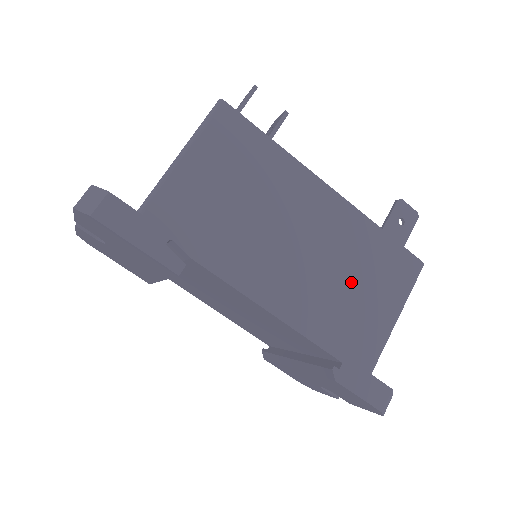
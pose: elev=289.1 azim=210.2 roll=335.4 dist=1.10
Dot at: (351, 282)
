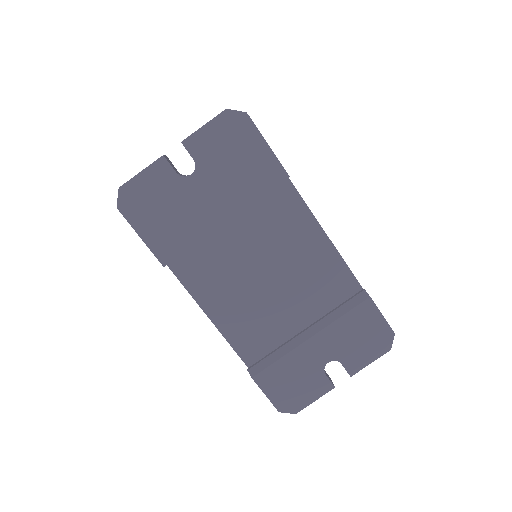
Dot at: occluded
